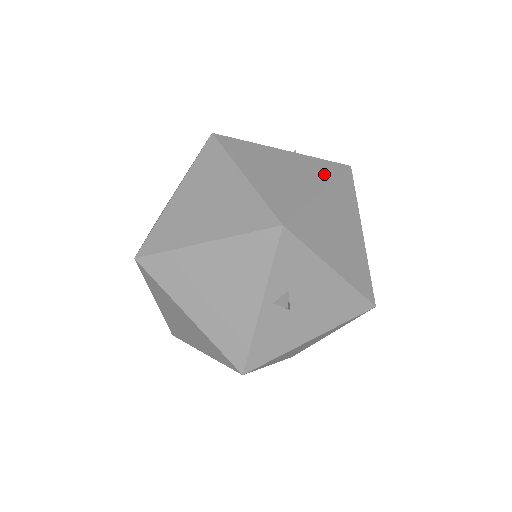
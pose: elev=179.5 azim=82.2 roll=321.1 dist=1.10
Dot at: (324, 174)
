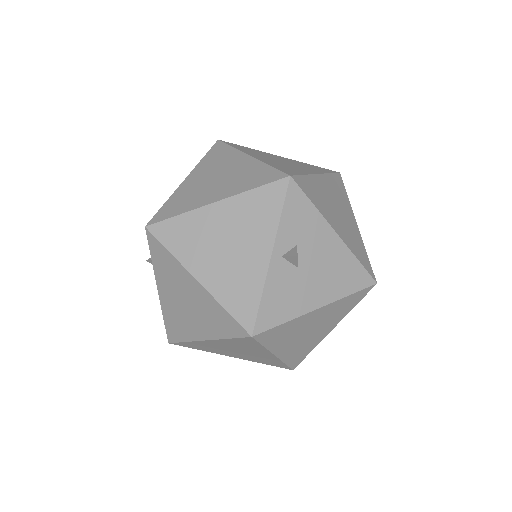
Dot at: (318, 170)
